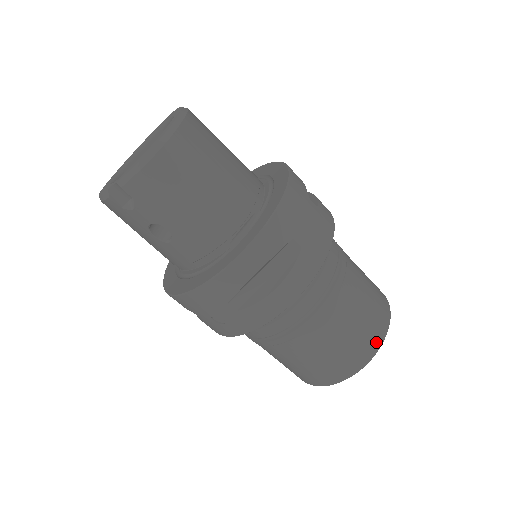
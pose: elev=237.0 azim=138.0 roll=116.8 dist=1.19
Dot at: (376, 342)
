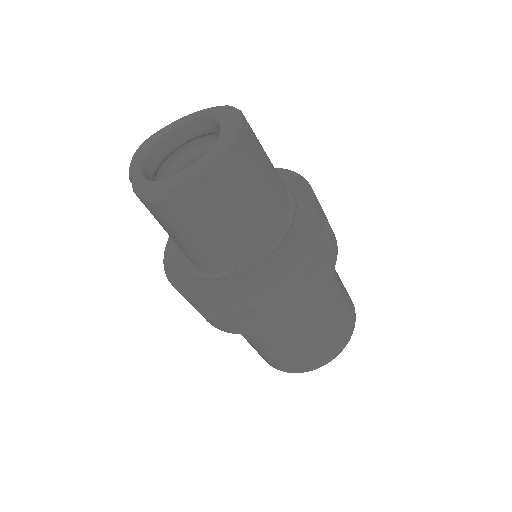
Dot at: (305, 368)
